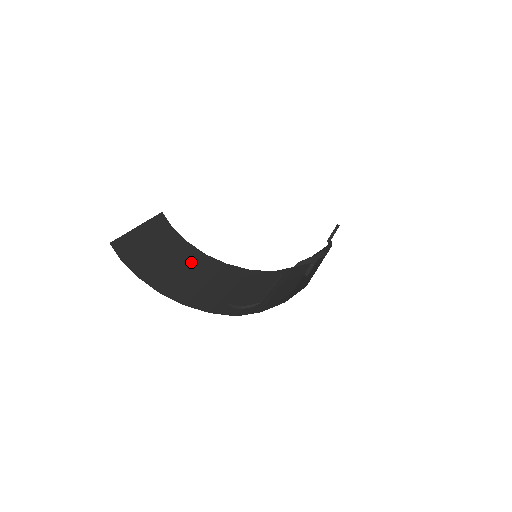
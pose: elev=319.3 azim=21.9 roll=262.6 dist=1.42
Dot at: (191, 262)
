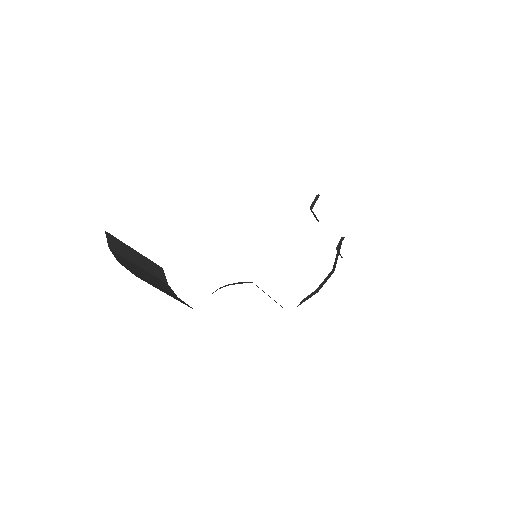
Dot at: (178, 300)
